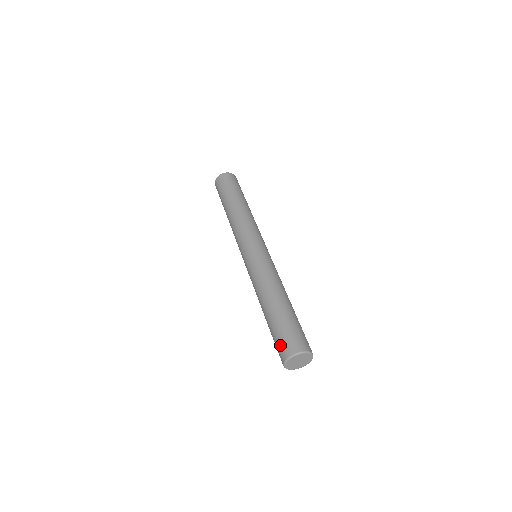
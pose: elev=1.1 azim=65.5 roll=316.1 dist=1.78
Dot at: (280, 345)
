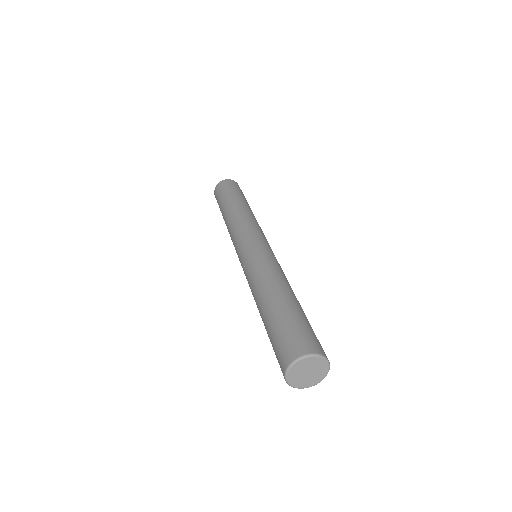
Dot at: (281, 348)
